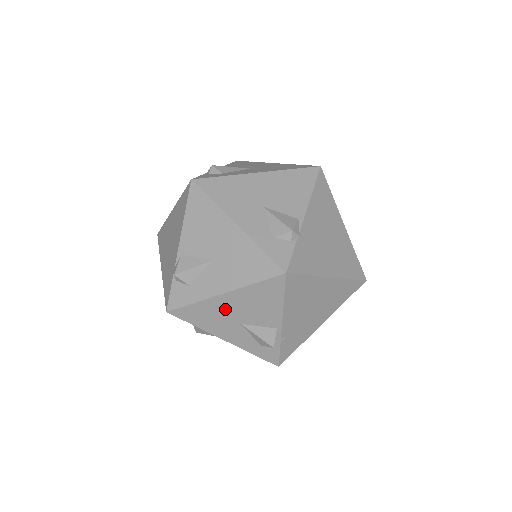
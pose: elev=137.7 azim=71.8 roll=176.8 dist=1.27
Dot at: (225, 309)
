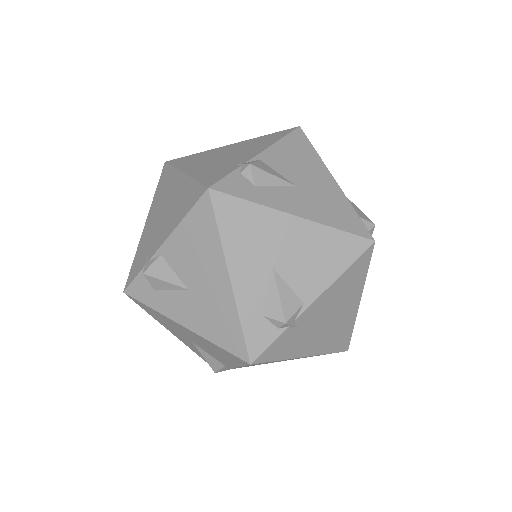
Dot at: occluded
